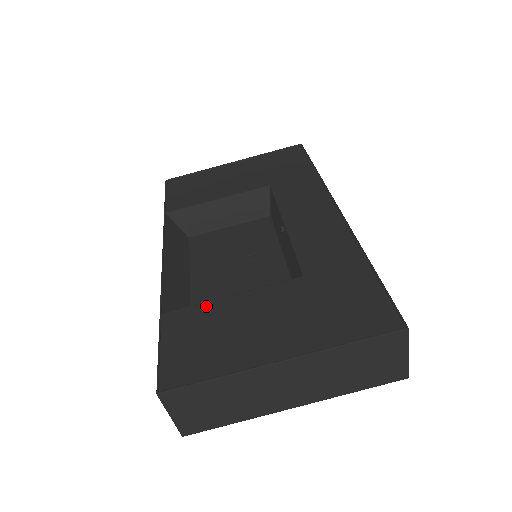
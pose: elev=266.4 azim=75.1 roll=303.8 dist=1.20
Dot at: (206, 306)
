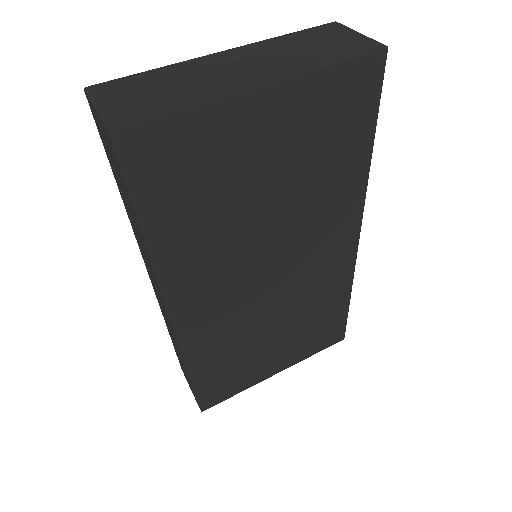
Dot at: occluded
